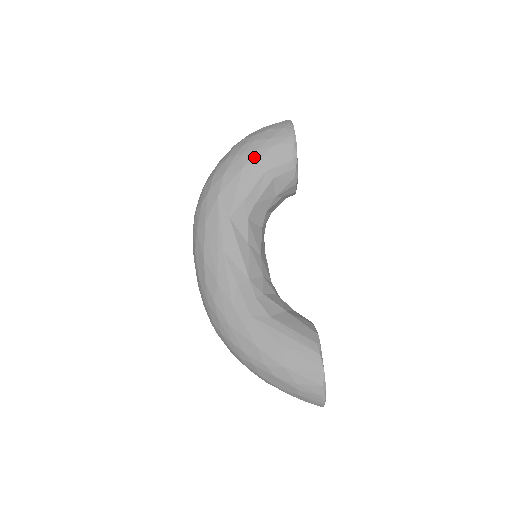
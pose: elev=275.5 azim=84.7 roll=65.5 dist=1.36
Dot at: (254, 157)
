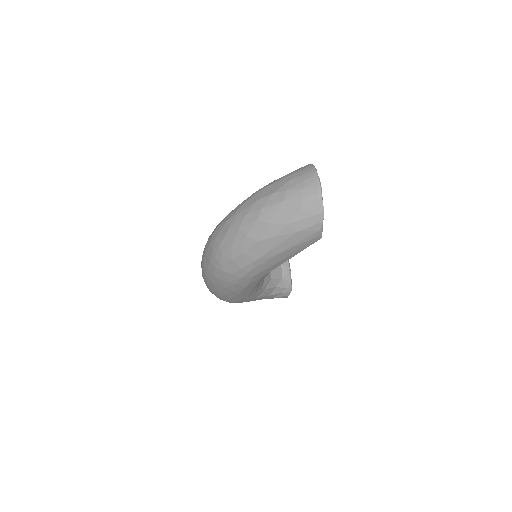
Dot at: occluded
